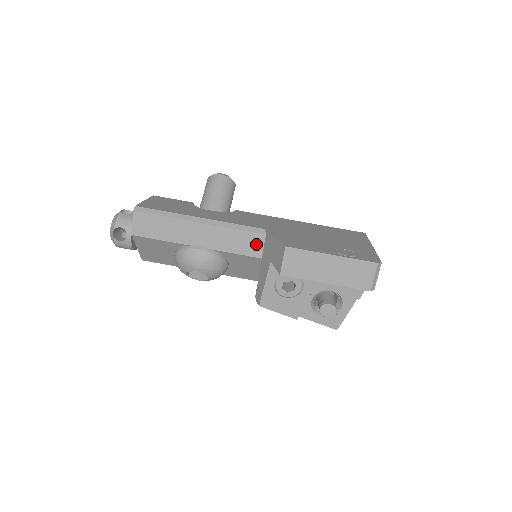
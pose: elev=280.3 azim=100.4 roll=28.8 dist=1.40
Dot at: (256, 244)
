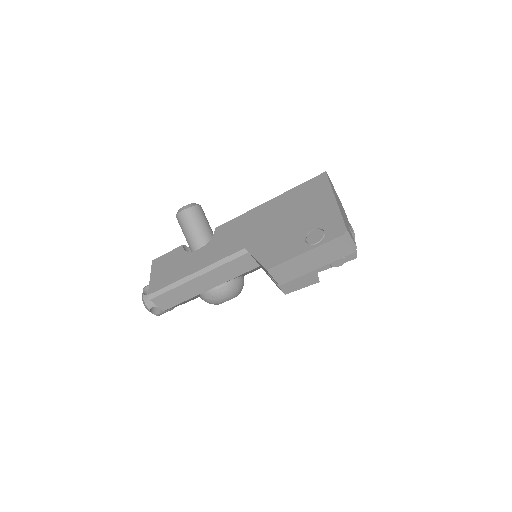
Dot at: (248, 262)
